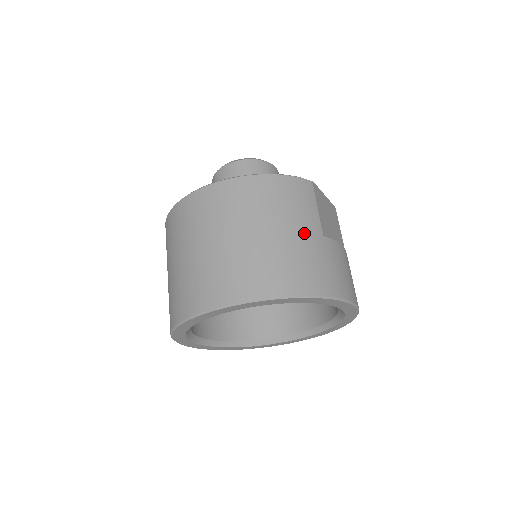
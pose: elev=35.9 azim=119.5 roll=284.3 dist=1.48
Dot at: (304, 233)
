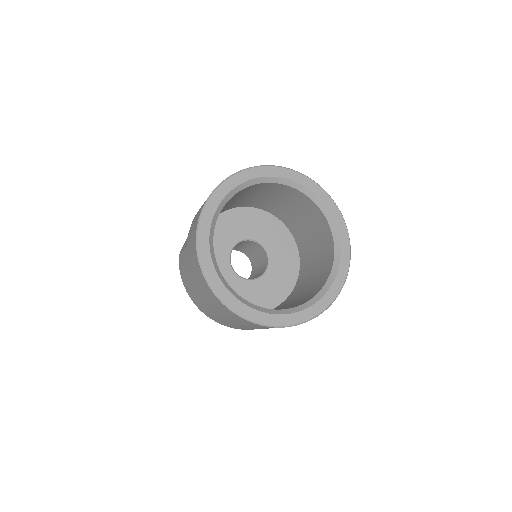
Dot at: occluded
